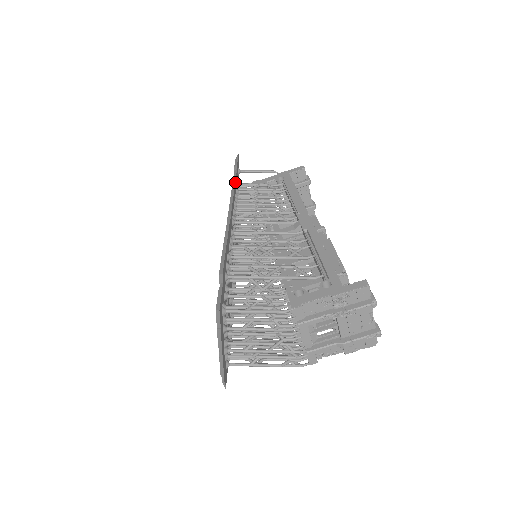
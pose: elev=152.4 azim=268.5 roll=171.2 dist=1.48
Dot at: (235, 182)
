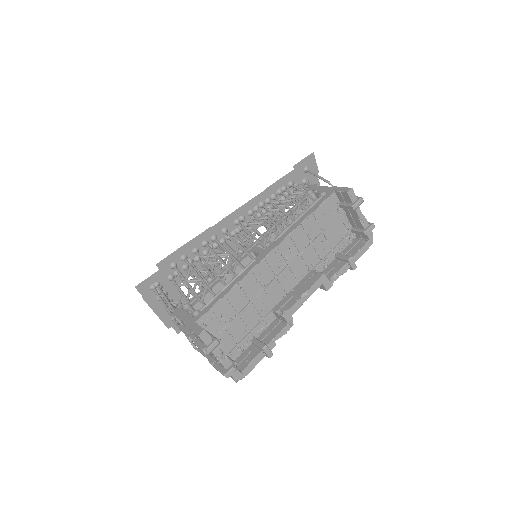
Dot at: (273, 184)
